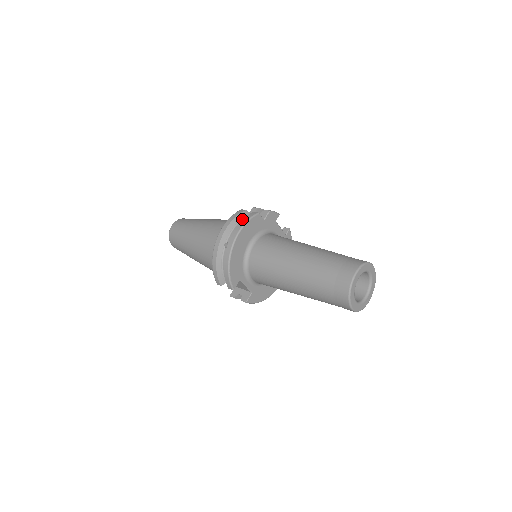
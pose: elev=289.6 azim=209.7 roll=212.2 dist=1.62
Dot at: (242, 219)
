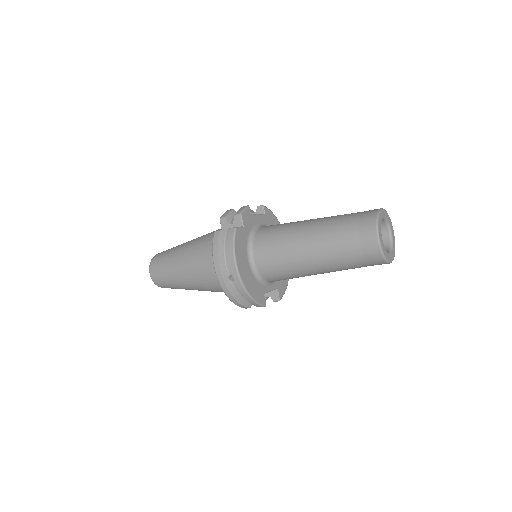
Dot at: (224, 243)
